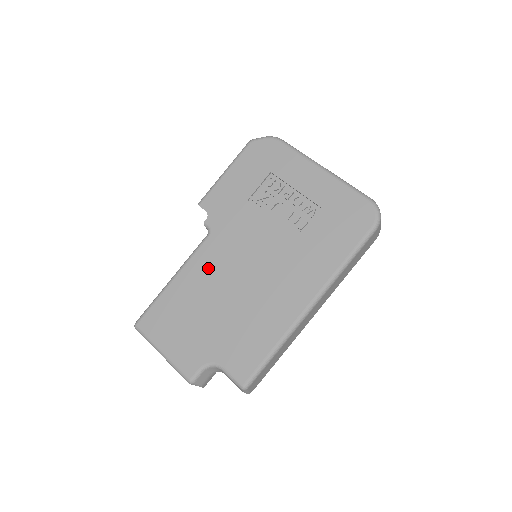
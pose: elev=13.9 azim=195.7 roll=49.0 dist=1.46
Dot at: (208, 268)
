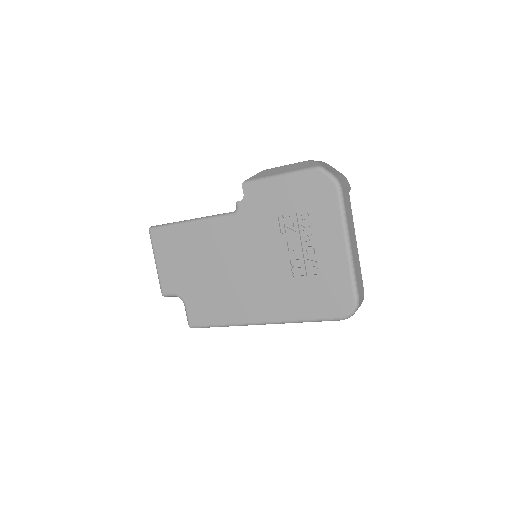
Dot at: (217, 238)
